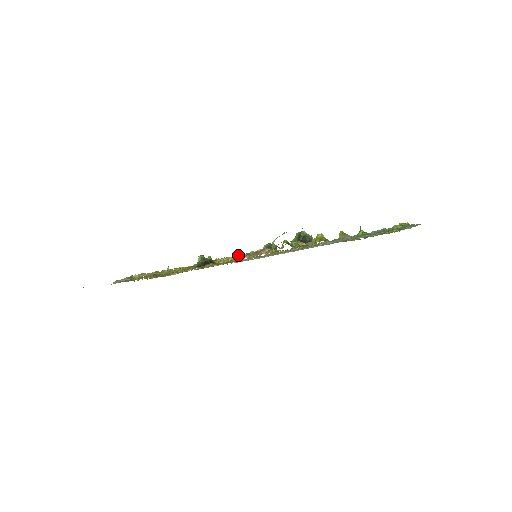
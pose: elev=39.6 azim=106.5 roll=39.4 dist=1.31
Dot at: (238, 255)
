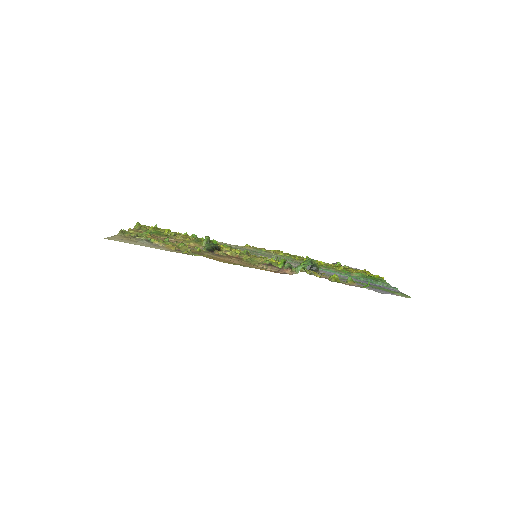
Dot at: (245, 252)
